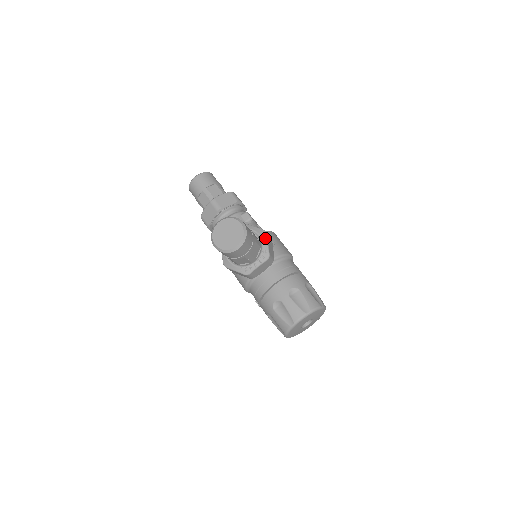
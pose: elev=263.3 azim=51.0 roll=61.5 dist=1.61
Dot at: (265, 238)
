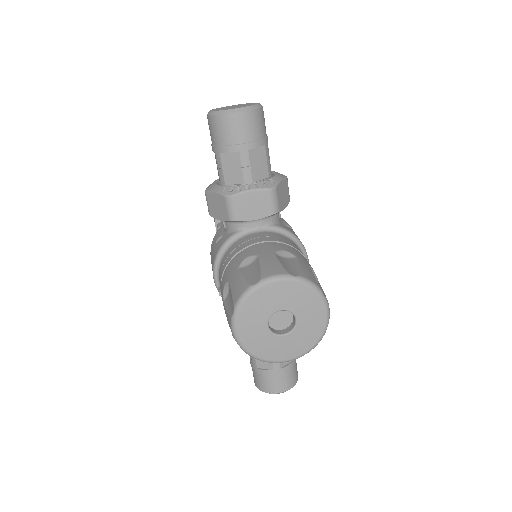
Dot at: (281, 176)
